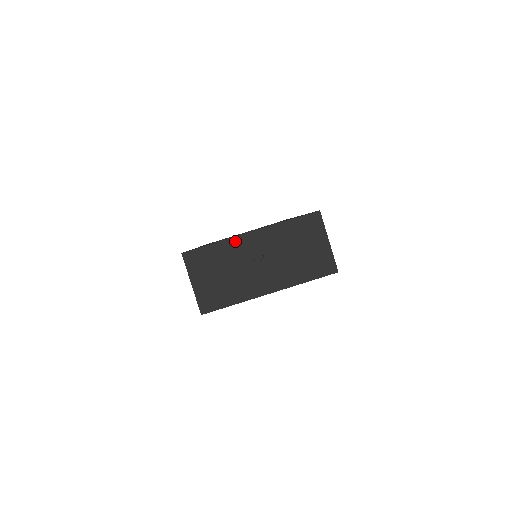
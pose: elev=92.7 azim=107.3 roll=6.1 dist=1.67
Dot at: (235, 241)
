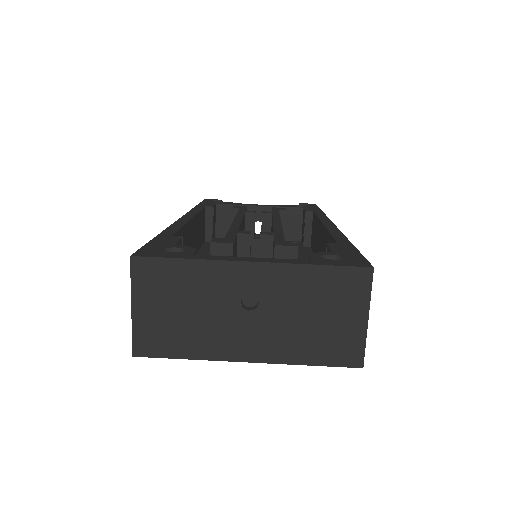
Dot at: (221, 267)
